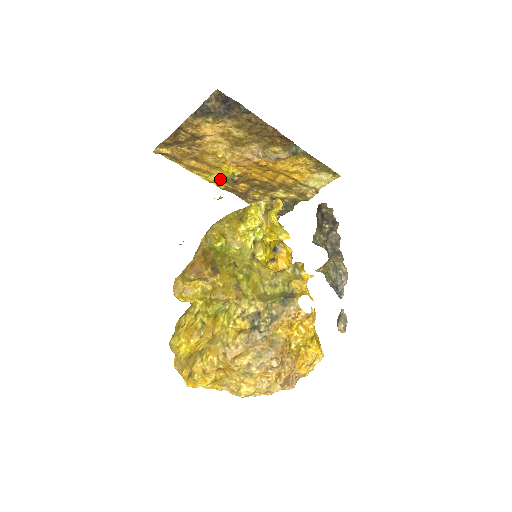
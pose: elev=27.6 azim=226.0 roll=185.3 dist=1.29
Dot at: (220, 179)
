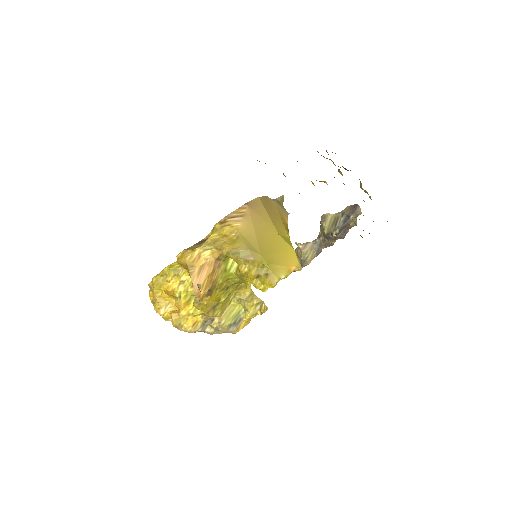
Dot at: occluded
